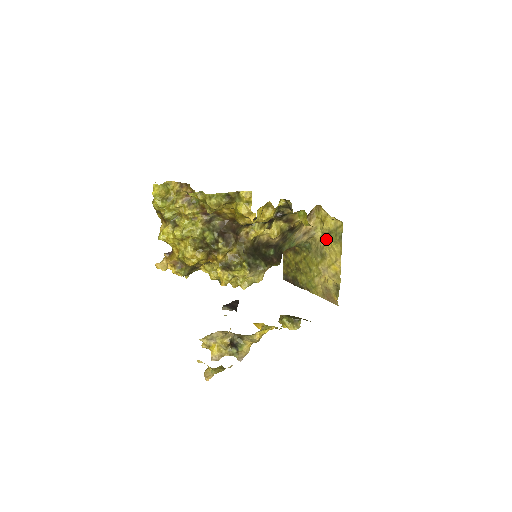
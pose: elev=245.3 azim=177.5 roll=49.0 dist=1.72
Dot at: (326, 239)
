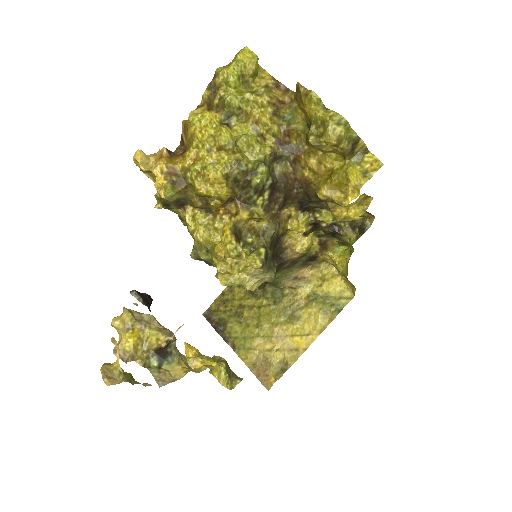
Dot at: (314, 301)
